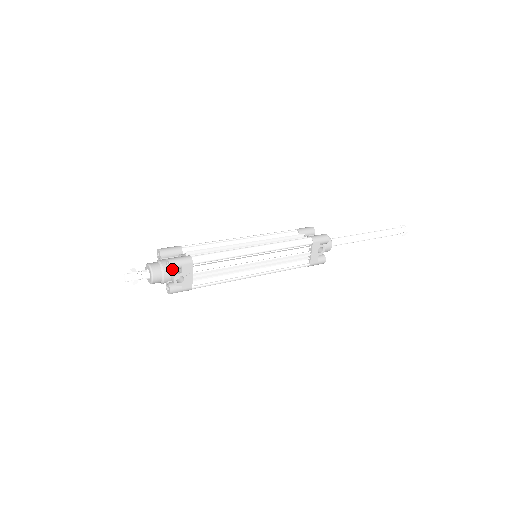
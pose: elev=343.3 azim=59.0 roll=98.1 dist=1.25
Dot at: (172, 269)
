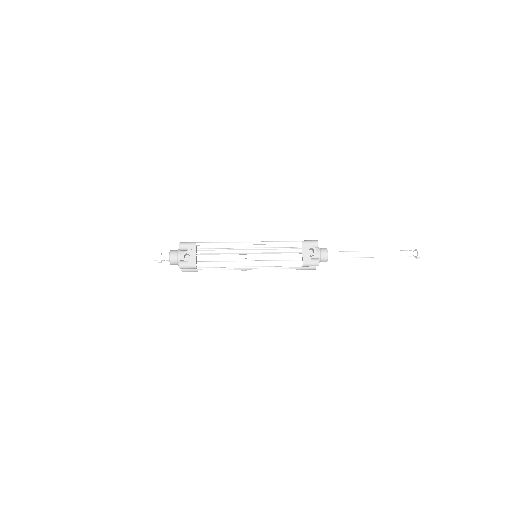
Dot at: (181, 248)
